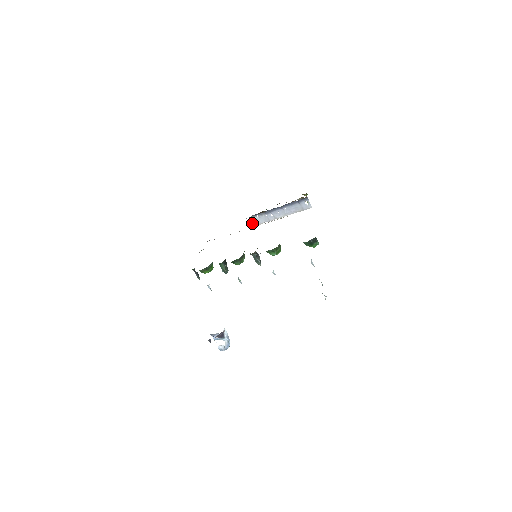
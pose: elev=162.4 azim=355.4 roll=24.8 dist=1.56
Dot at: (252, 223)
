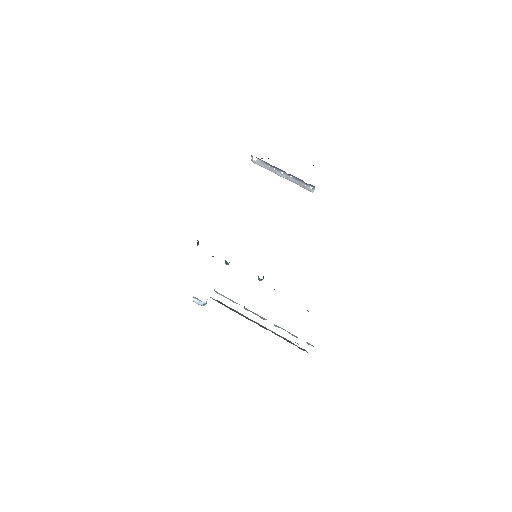
Dot at: (251, 159)
